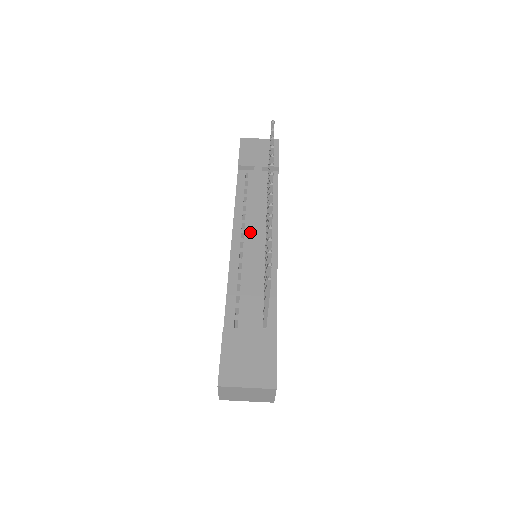
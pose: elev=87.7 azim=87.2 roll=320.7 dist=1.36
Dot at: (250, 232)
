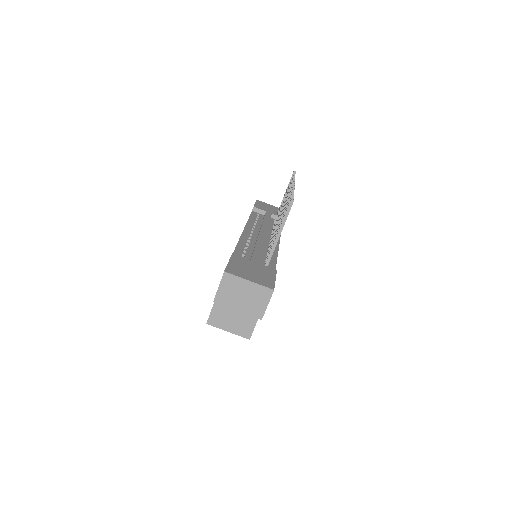
Dot at: (258, 233)
